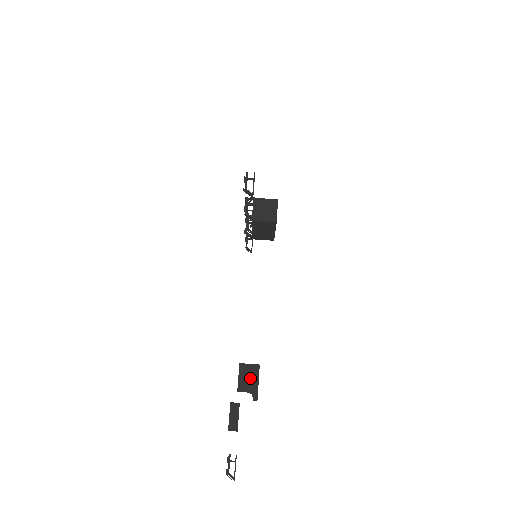
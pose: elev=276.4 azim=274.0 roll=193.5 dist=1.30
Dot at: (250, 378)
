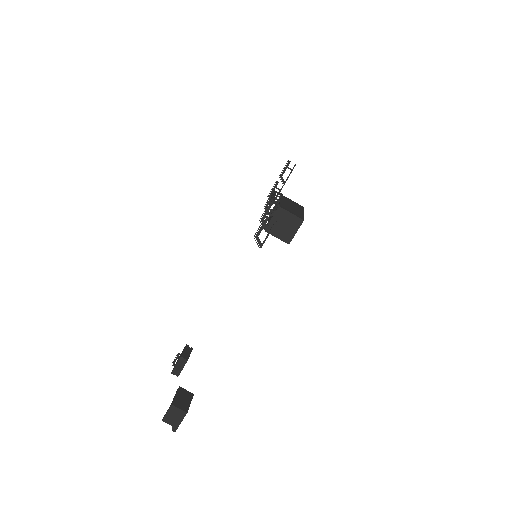
Dot at: (176, 417)
